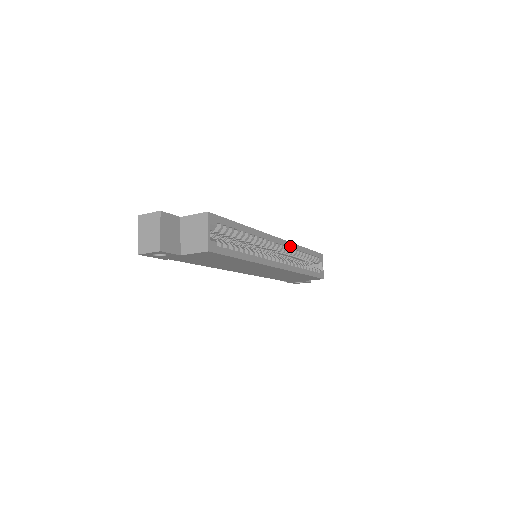
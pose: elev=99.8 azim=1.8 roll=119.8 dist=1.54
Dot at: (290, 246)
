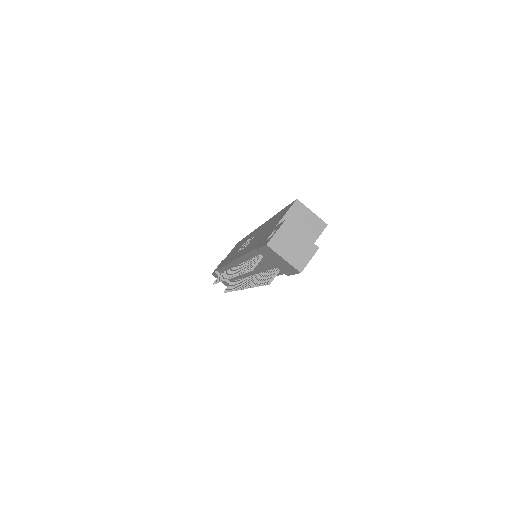
Dot at: occluded
